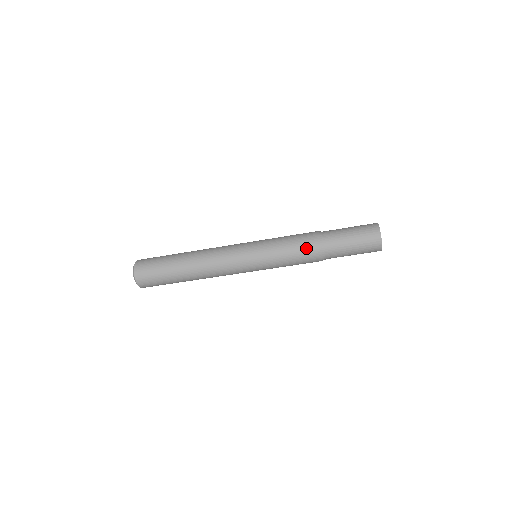
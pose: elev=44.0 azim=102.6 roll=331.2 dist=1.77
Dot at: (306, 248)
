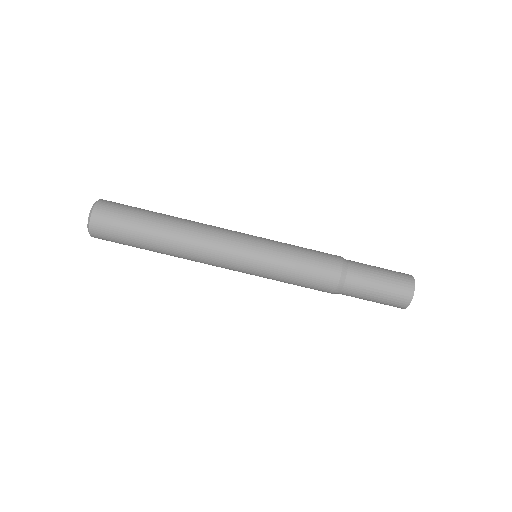
Dot at: (326, 262)
